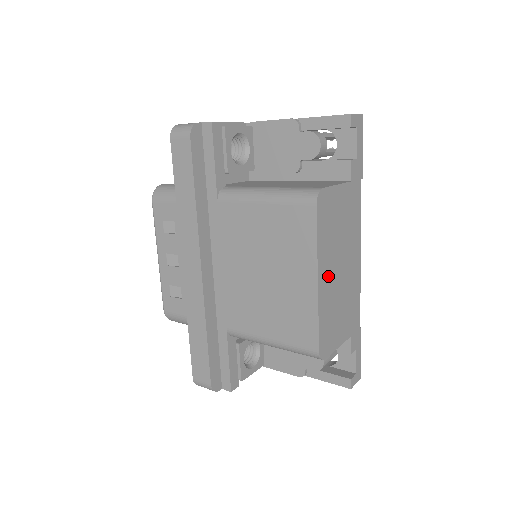
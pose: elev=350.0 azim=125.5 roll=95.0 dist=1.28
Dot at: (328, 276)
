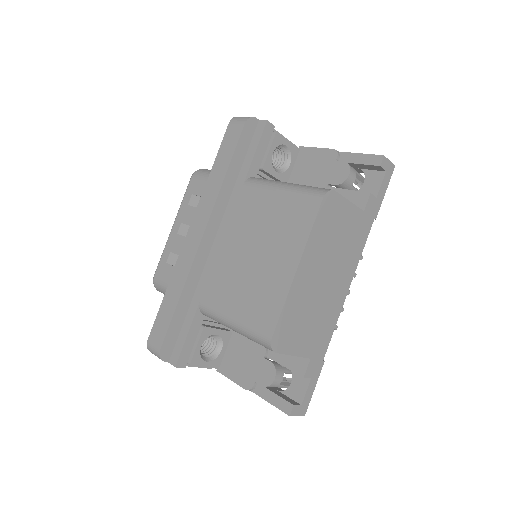
Dot at: (309, 274)
